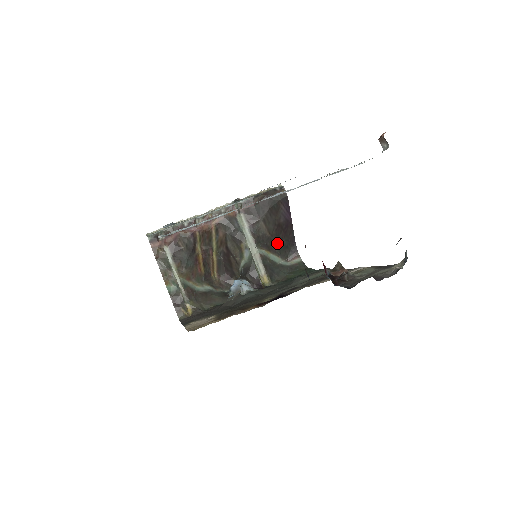
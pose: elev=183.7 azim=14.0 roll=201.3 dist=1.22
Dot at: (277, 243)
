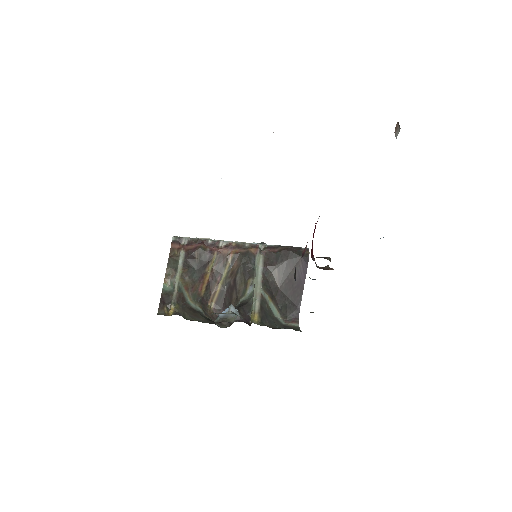
Dot at: (282, 298)
